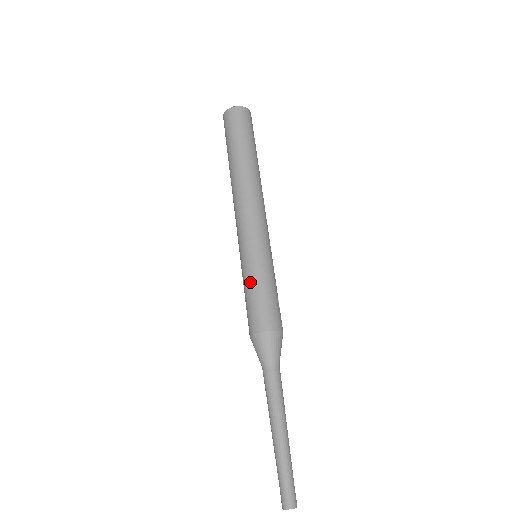
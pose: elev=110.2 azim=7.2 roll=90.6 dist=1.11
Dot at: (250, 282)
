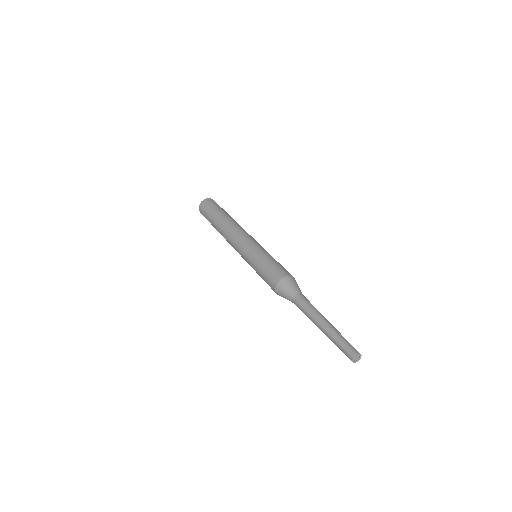
Dot at: (269, 257)
